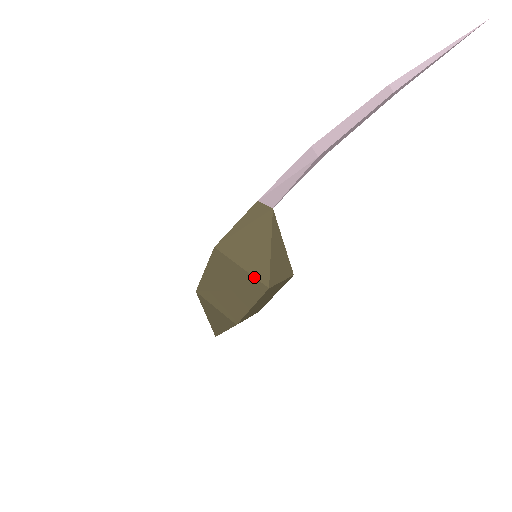
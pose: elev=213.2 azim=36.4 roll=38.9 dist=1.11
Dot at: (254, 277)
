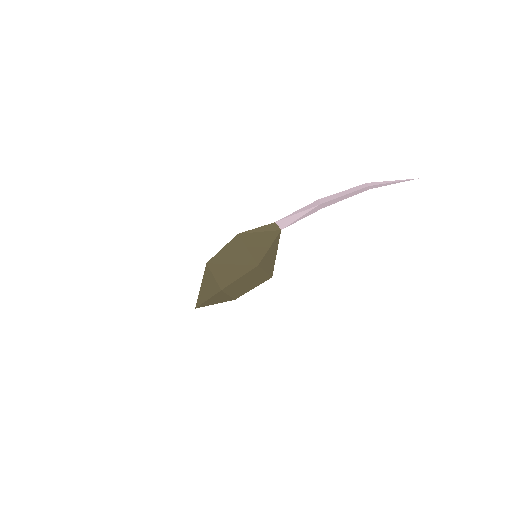
Dot at: (252, 257)
